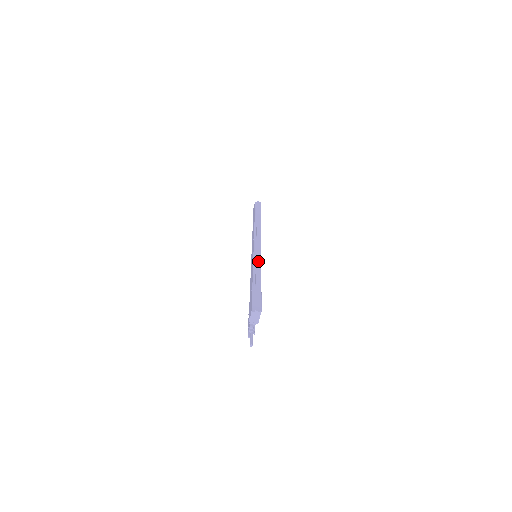
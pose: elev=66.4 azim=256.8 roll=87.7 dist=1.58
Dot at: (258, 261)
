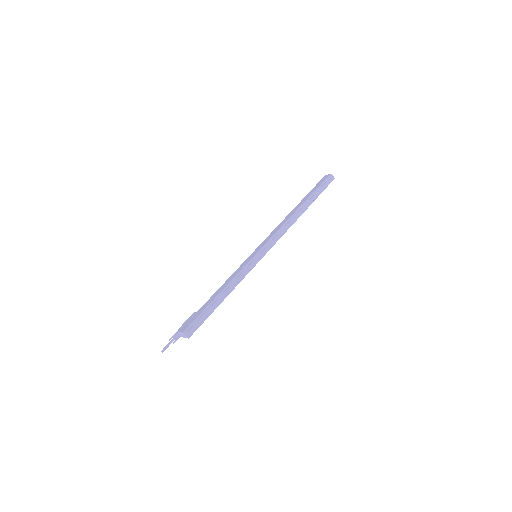
Dot at: (245, 273)
